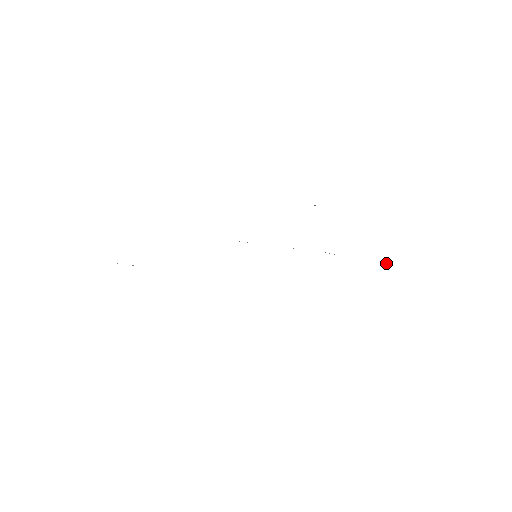
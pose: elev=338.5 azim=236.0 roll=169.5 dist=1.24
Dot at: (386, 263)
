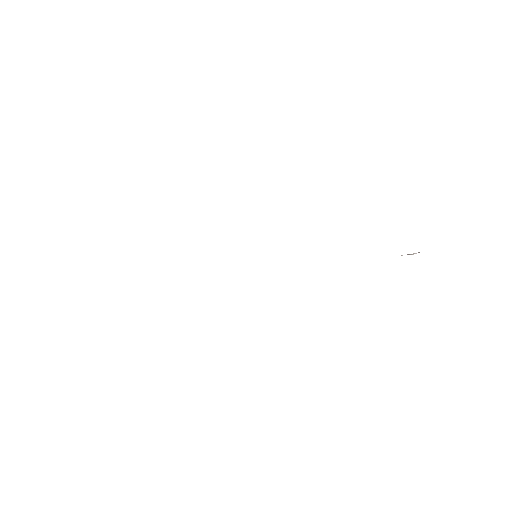
Dot at: (410, 254)
